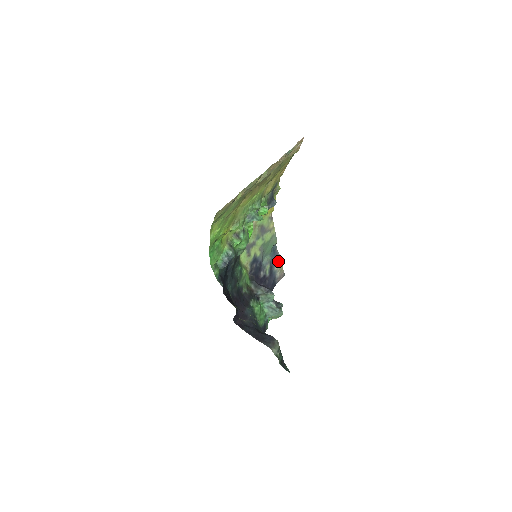
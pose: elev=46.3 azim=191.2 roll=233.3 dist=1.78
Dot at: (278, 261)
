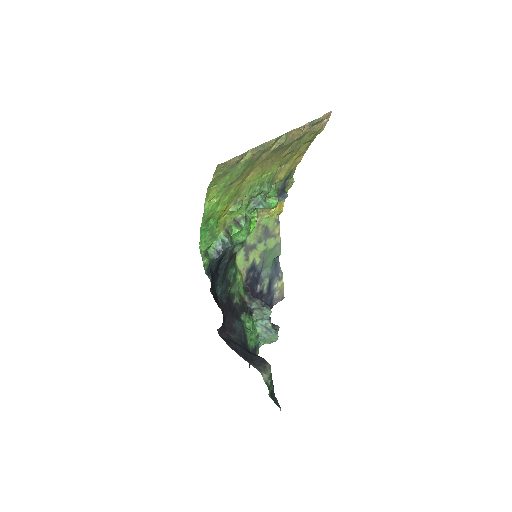
Dot at: (279, 278)
